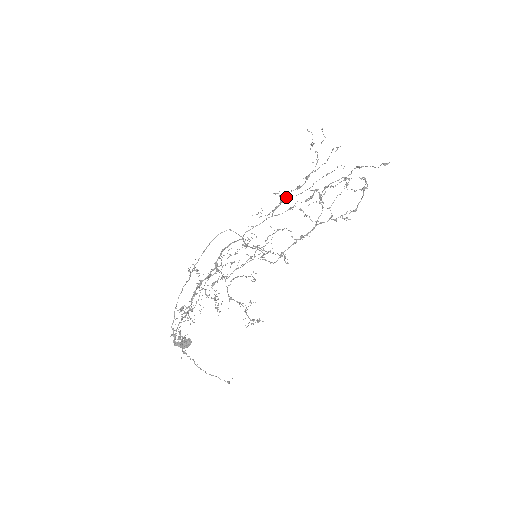
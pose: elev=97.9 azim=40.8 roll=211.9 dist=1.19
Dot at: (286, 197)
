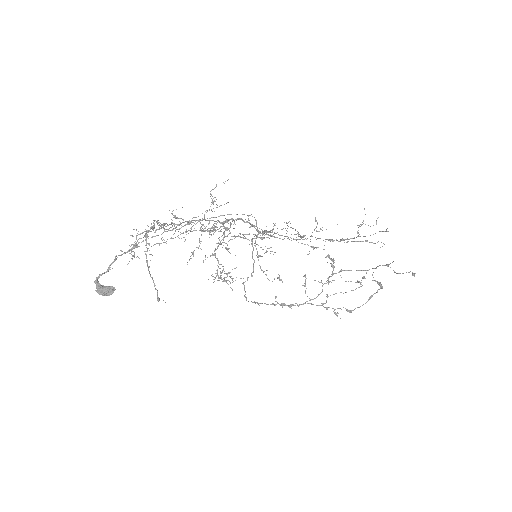
Dot at: occluded
